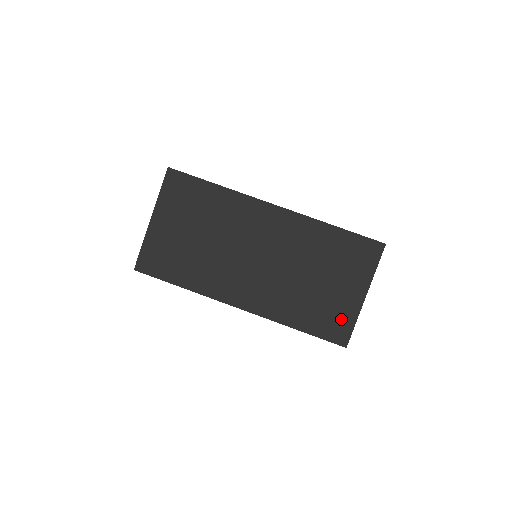
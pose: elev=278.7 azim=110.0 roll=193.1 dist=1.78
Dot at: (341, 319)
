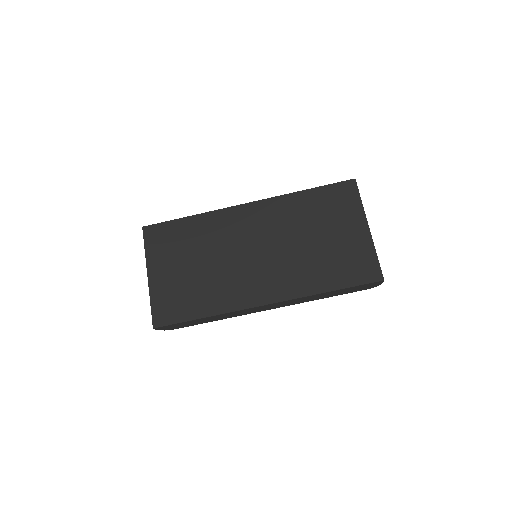
Dot at: (362, 258)
